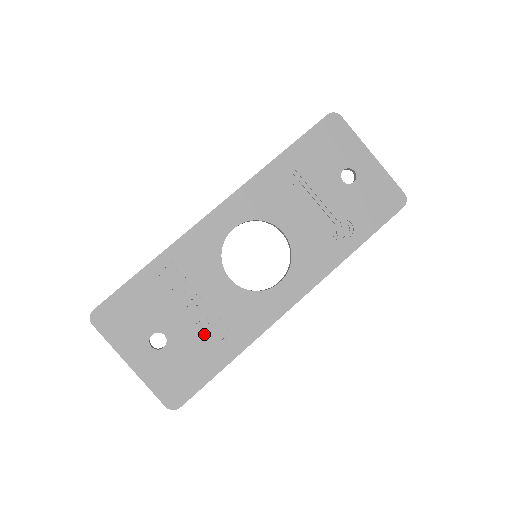
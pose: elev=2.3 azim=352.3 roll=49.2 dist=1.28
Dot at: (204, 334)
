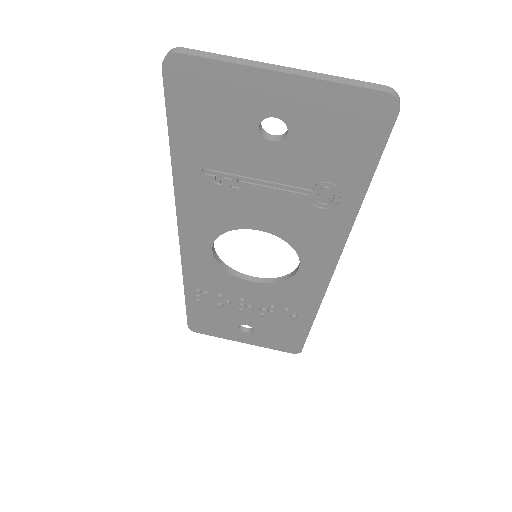
Dot at: (273, 317)
